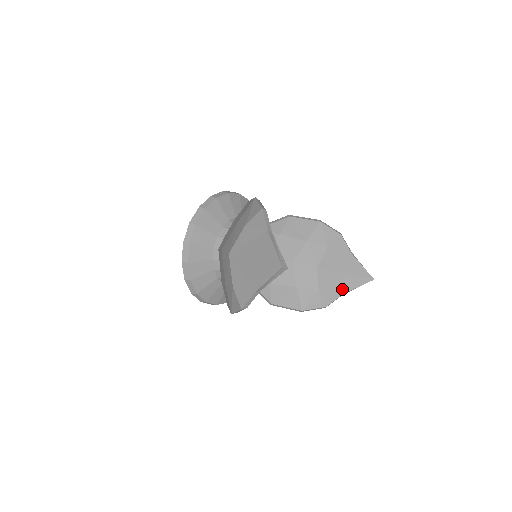
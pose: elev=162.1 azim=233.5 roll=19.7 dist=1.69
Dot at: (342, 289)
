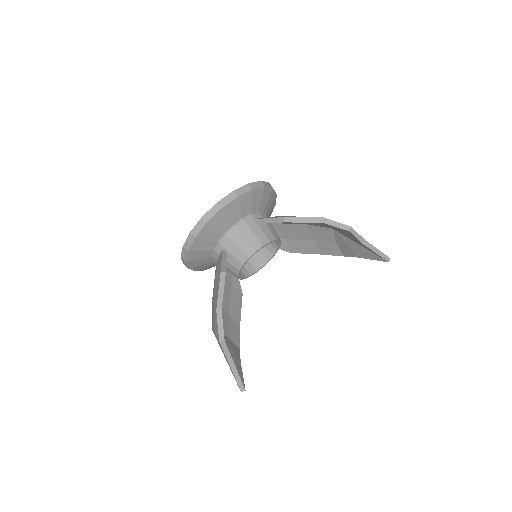
Dot at: (357, 254)
